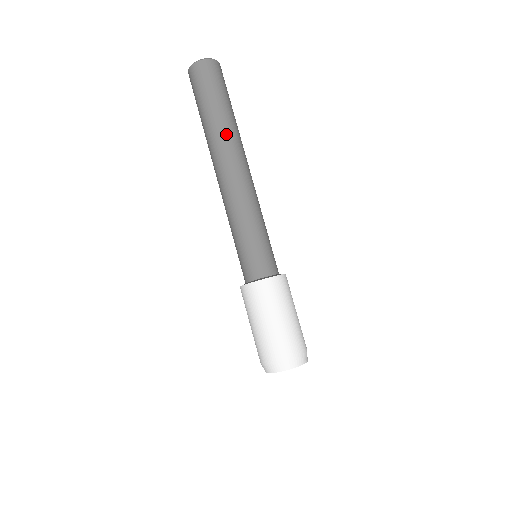
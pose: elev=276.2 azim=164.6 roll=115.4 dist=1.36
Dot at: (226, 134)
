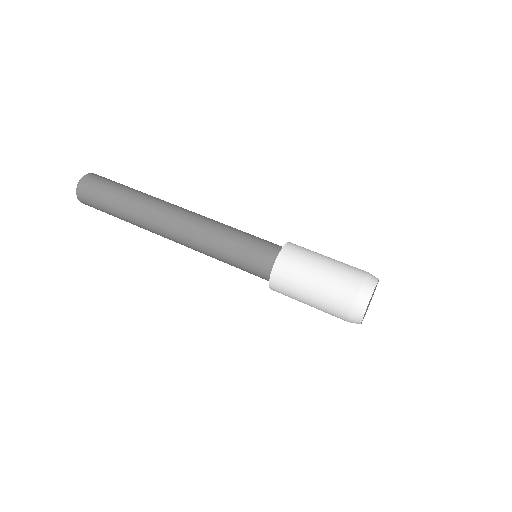
Dot at: (155, 197)
